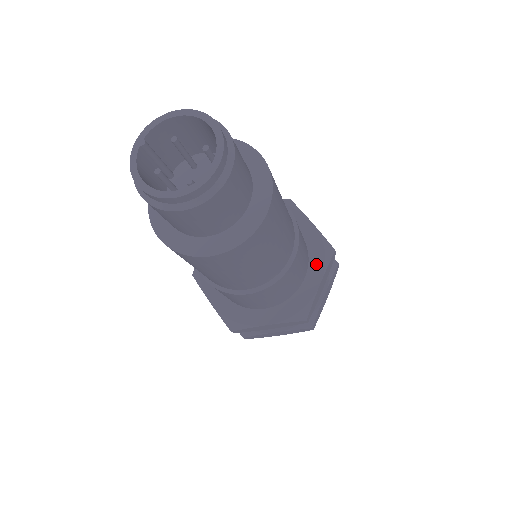
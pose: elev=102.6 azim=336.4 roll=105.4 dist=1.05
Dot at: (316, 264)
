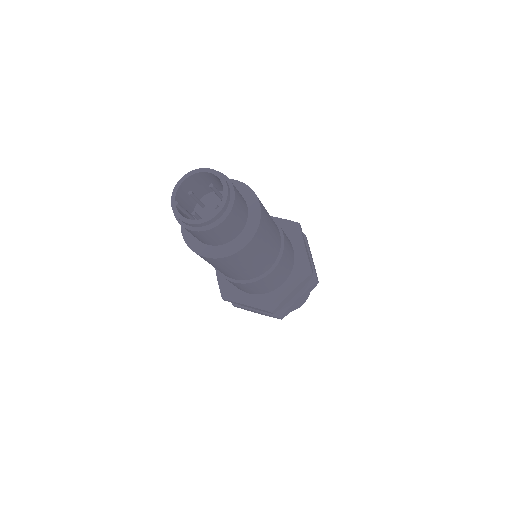
Dot at: (294, 237)
